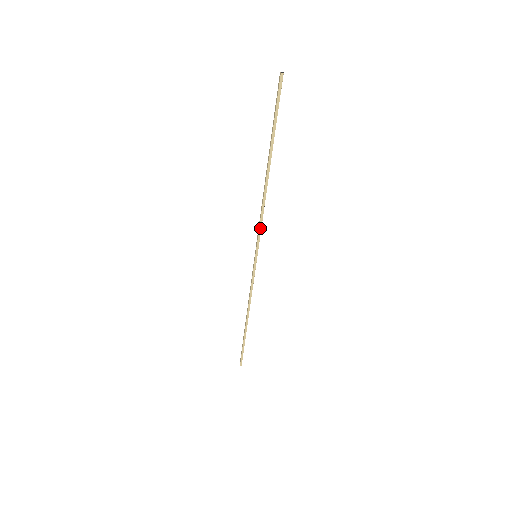
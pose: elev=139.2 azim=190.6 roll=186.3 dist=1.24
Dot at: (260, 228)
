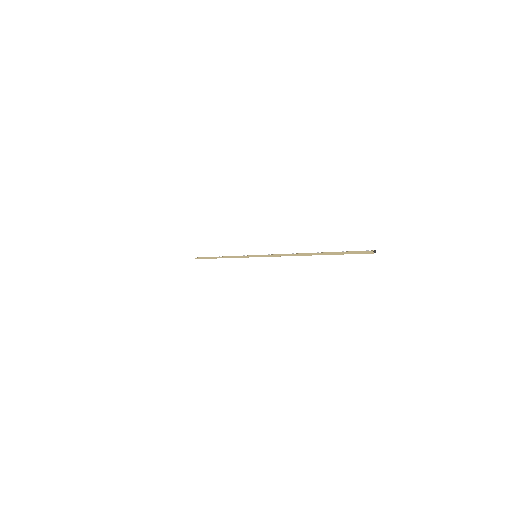
Dot at: (273, 256)
